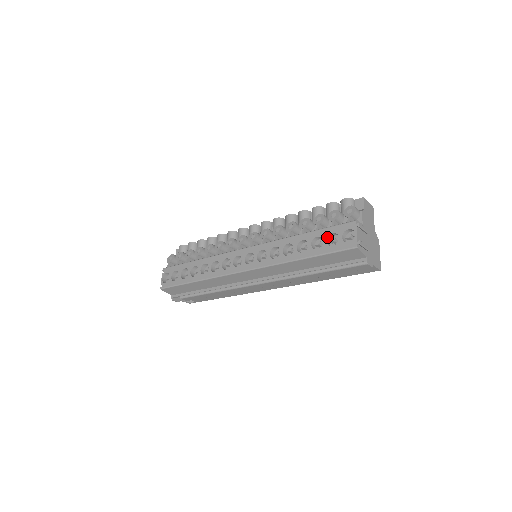
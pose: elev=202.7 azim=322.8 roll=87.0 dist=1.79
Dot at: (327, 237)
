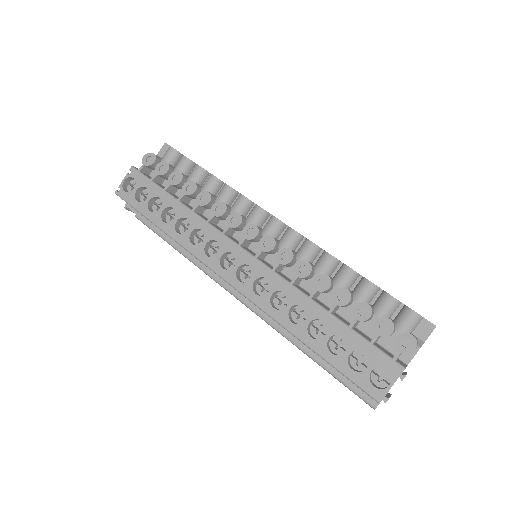
Dot at: (354, 350)
